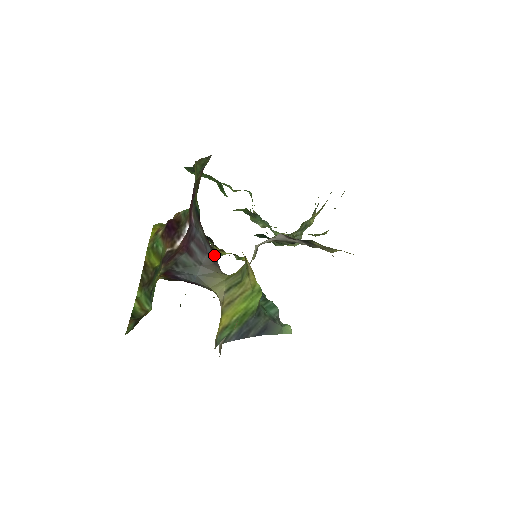
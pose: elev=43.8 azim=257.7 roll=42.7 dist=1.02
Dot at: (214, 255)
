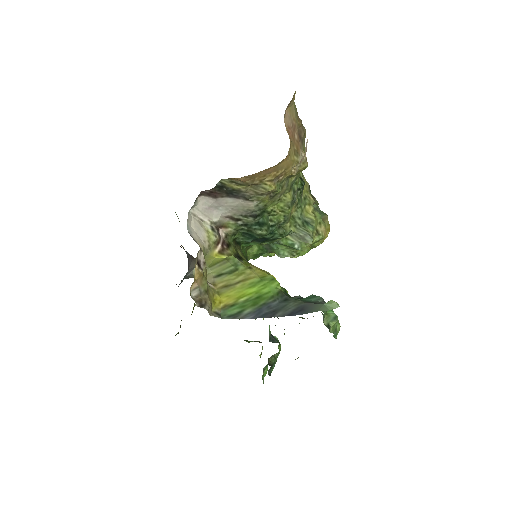
Dot at: (186, 251)
